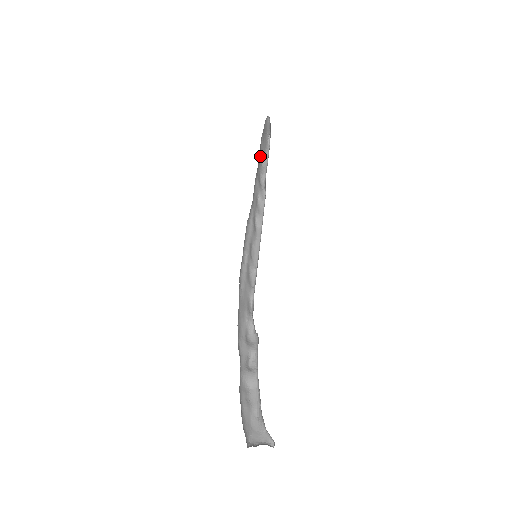
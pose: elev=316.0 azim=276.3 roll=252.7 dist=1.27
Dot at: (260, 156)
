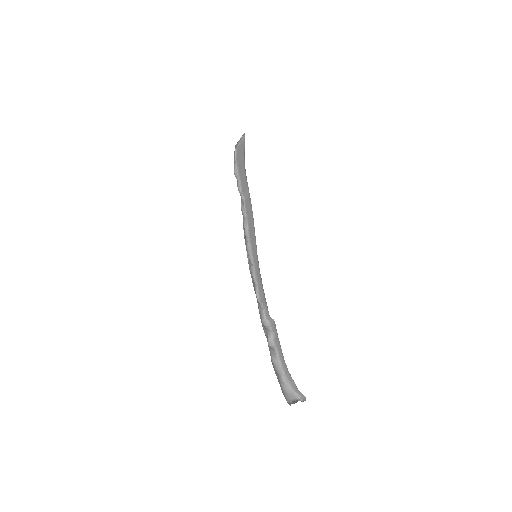
Dot at: occluded
